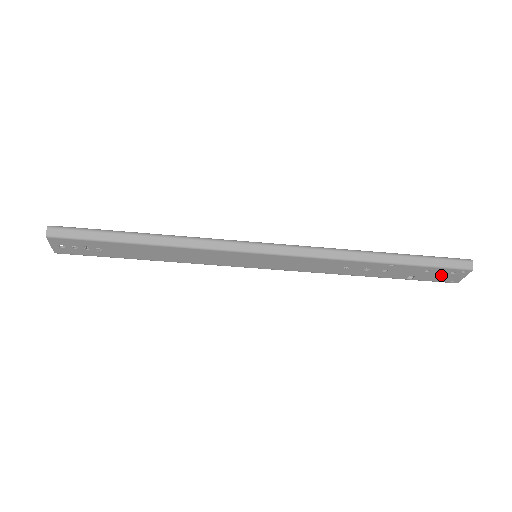
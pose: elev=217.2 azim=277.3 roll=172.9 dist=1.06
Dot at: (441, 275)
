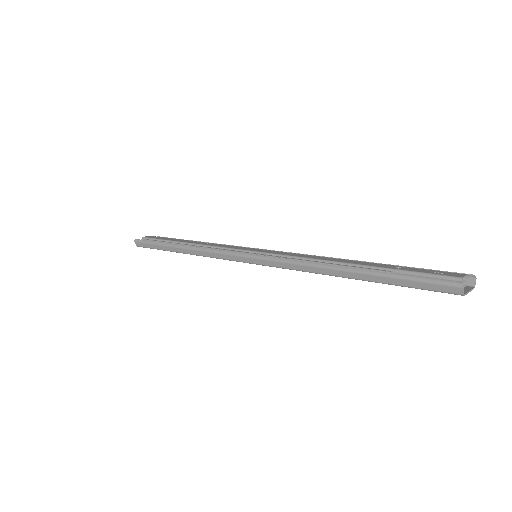
Dot at: occluded
